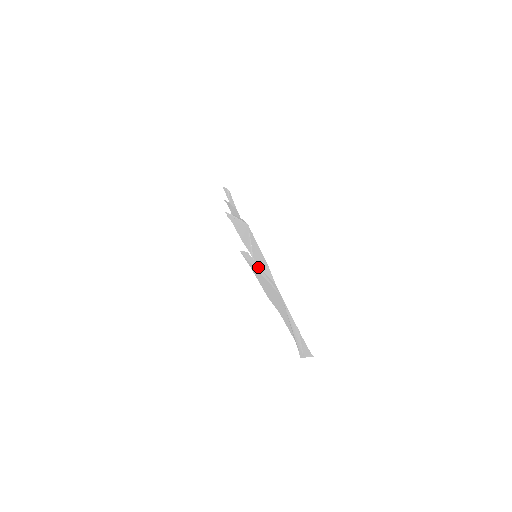
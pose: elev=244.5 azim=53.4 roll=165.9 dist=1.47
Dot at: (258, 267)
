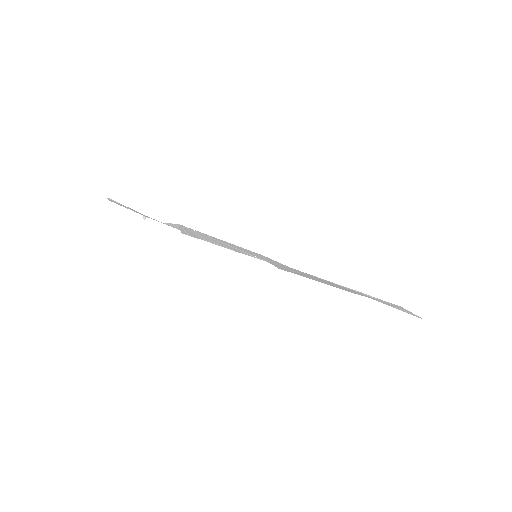
Dot at: (285, 267)
